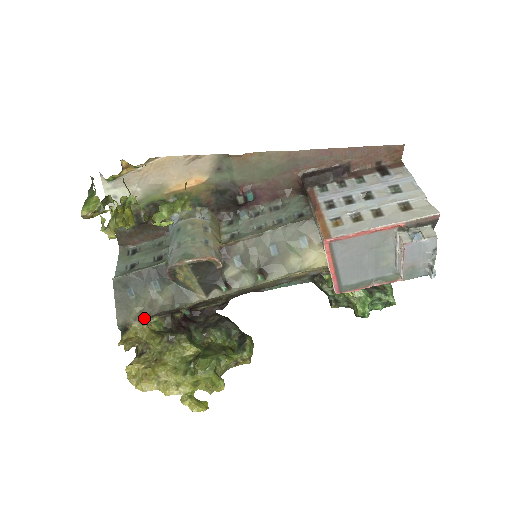
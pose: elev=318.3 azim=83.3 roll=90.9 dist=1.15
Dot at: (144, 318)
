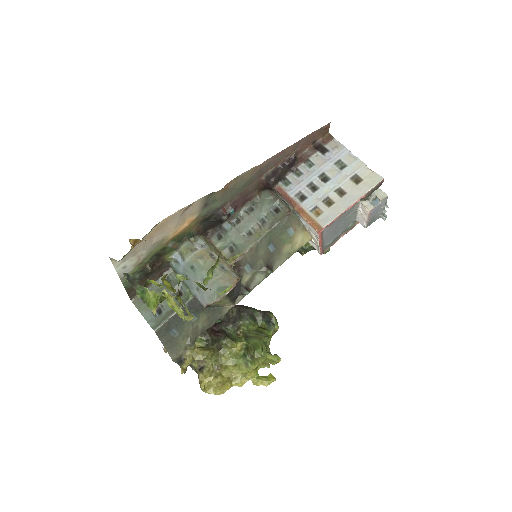
Dot at: (193, 345)
